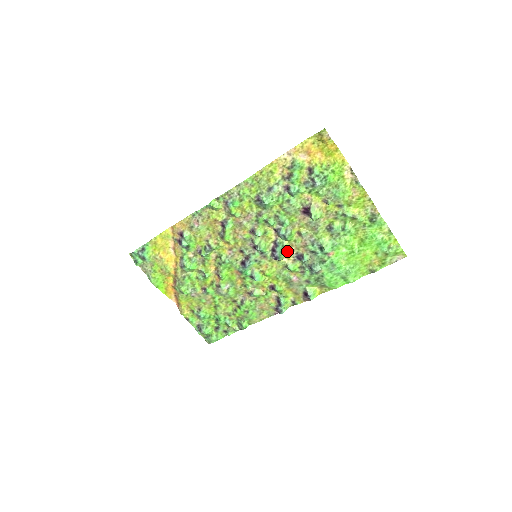
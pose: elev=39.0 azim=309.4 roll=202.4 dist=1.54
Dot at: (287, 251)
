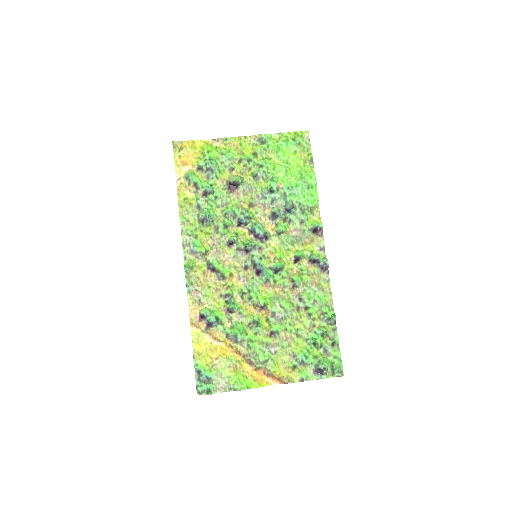
Dot at: (264, 226)
